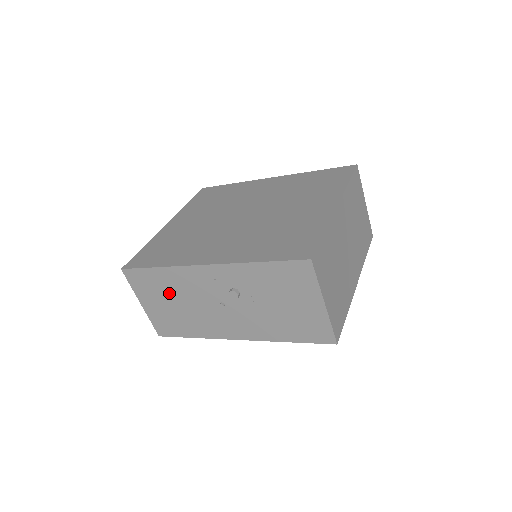
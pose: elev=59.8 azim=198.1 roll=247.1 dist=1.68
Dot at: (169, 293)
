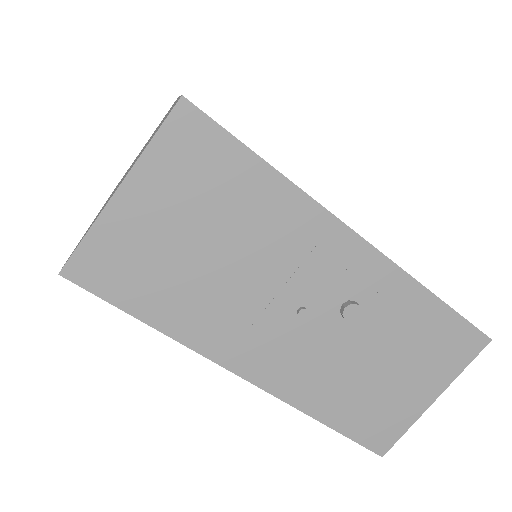
Dot at: (226, 223)
